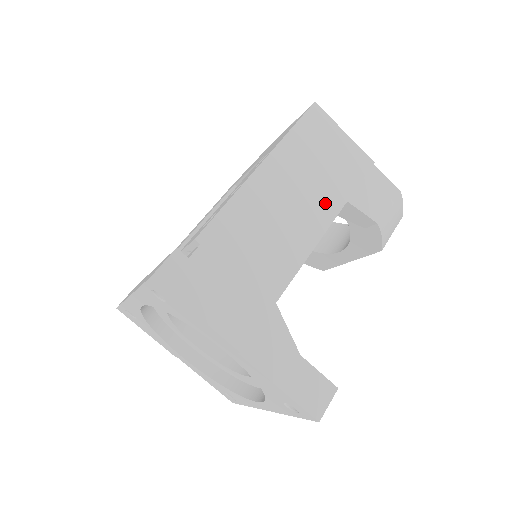
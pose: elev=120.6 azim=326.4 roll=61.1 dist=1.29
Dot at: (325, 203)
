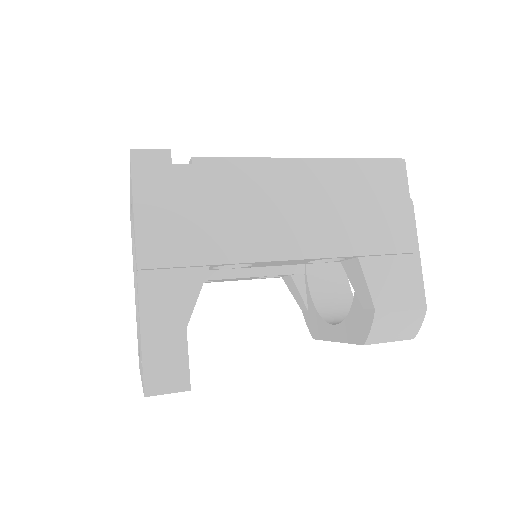
Dot at: (334, 238)
